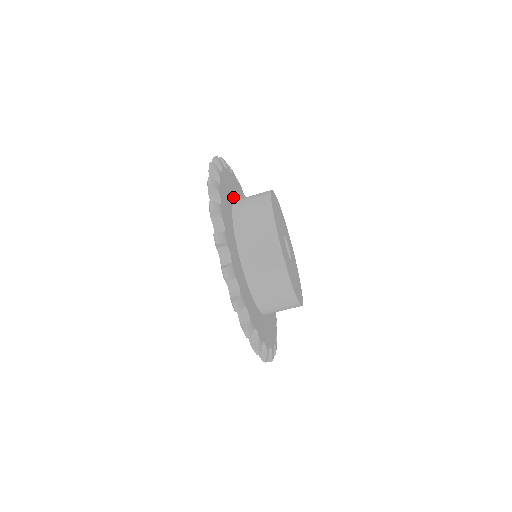
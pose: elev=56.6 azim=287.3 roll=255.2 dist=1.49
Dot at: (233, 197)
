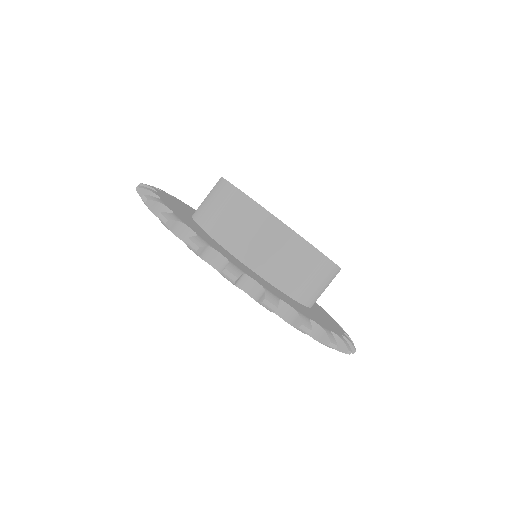
Dot at: occluded
